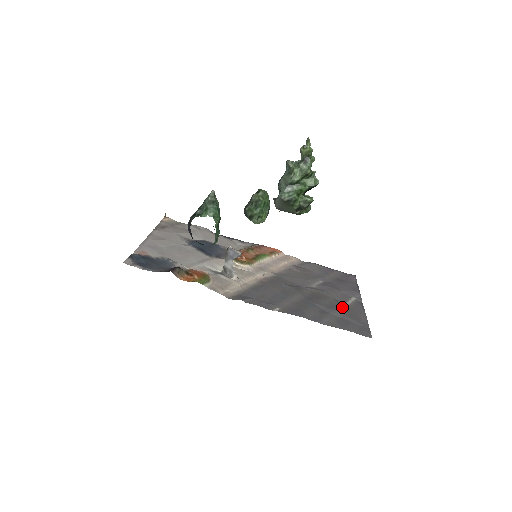
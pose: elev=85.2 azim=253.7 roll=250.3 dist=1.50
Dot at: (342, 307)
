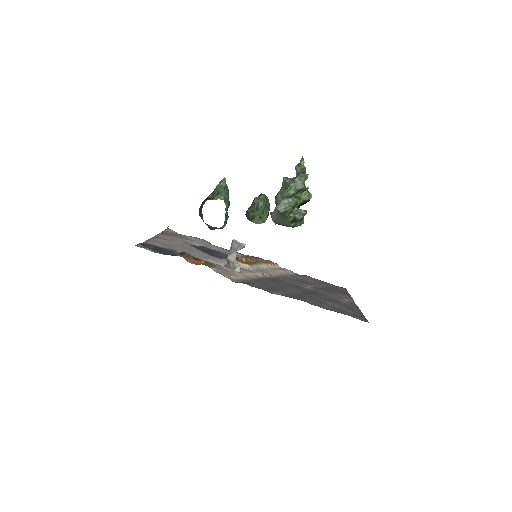
Dot at: (338, 302)
